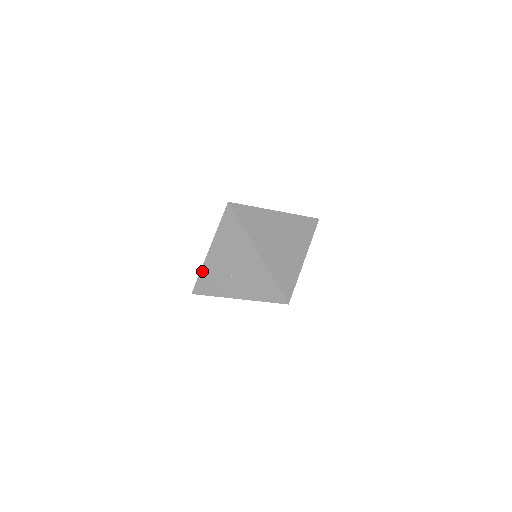
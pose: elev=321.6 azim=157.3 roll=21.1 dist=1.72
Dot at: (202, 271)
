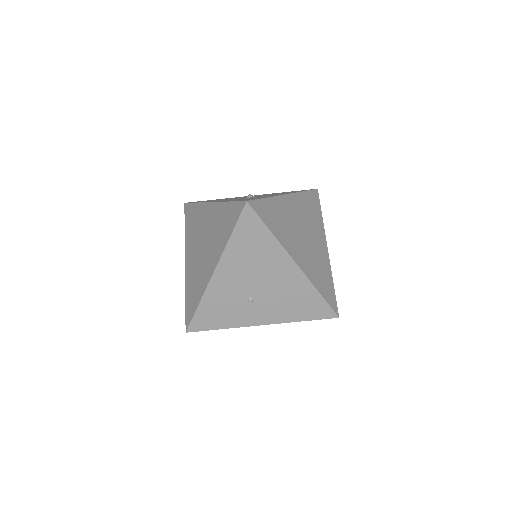
Dot at: (203, 301)
